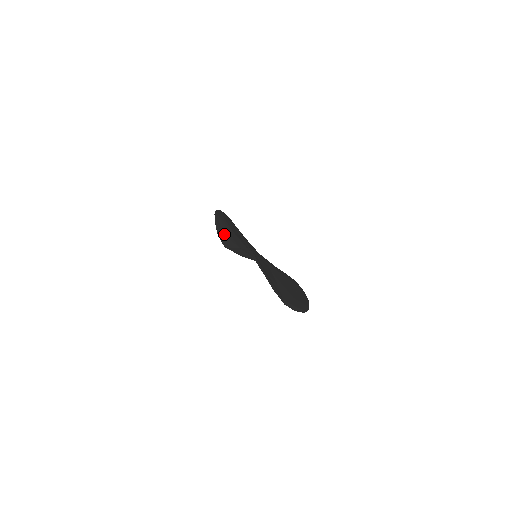
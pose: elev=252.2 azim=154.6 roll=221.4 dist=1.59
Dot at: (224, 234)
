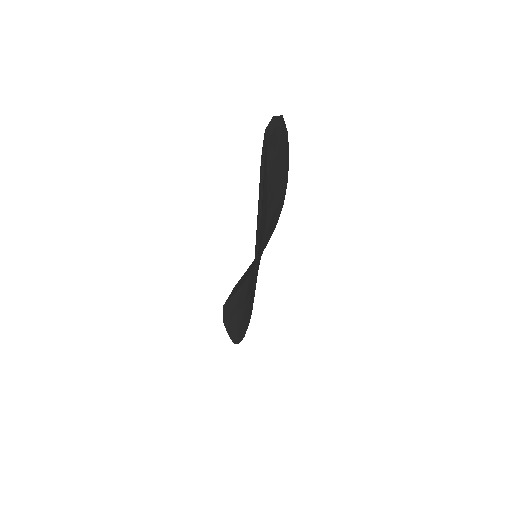
Dot at: occluded
